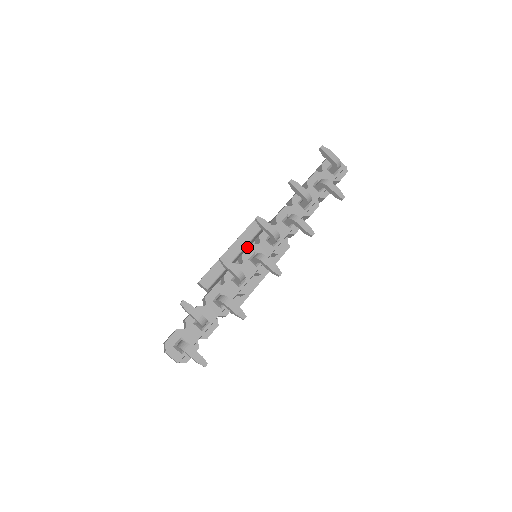
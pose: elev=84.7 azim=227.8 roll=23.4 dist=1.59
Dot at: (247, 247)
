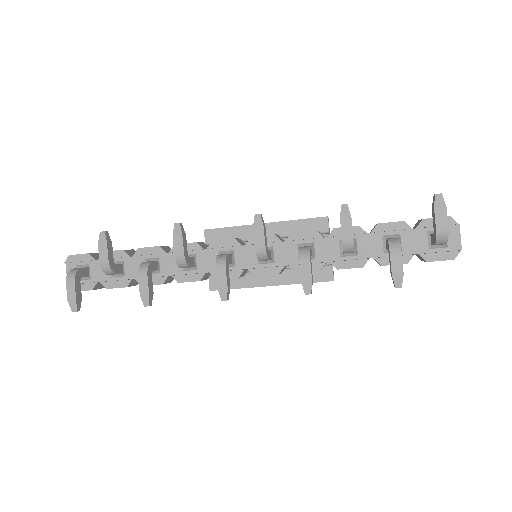
Dot at: occluded
